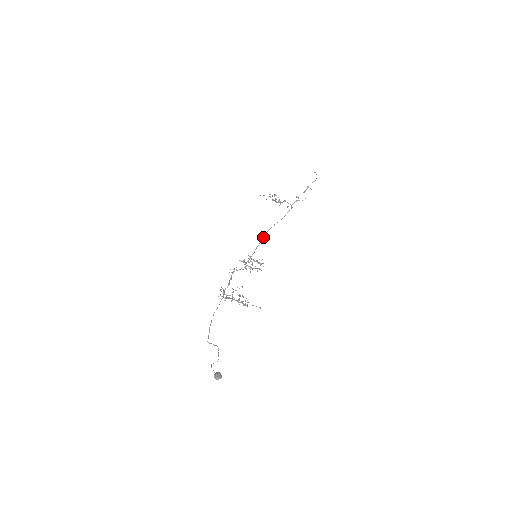
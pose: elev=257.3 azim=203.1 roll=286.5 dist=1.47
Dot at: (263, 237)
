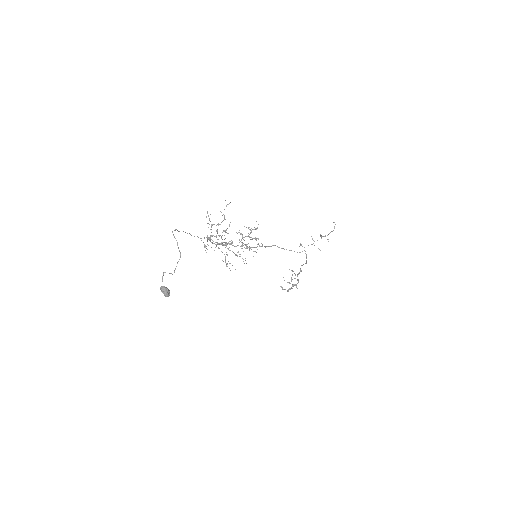
Dot at: (269, 246)
